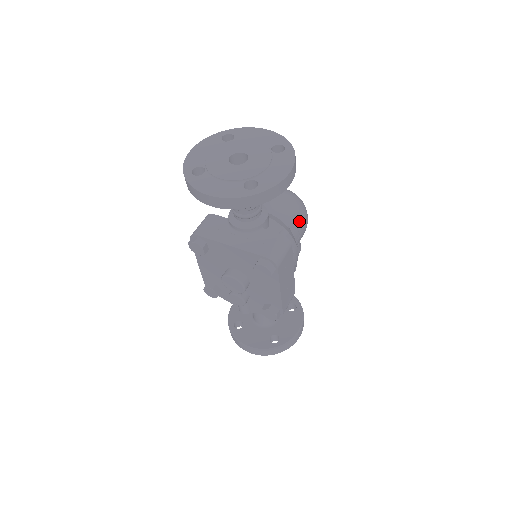
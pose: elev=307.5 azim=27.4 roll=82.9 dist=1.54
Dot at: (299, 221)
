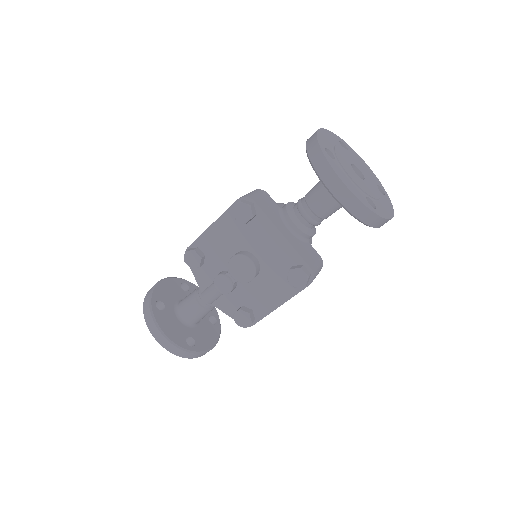
Dot at: occluded
